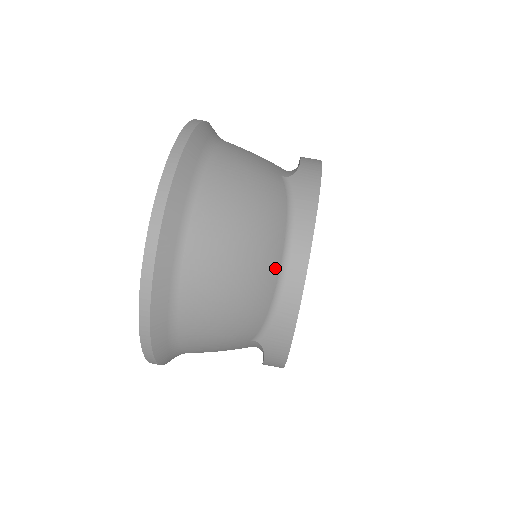
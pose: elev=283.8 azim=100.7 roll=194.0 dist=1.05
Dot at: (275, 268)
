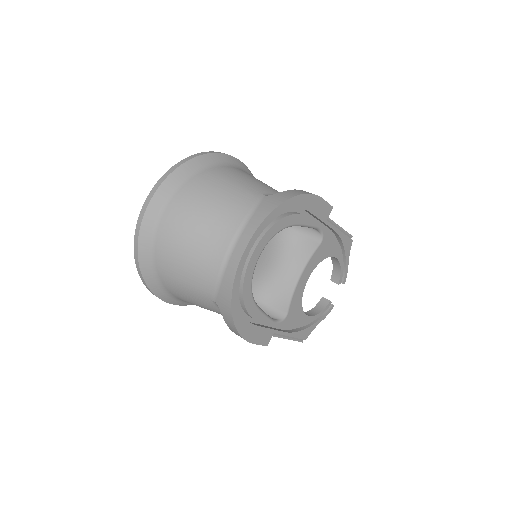
Dot at: (223, 246)
